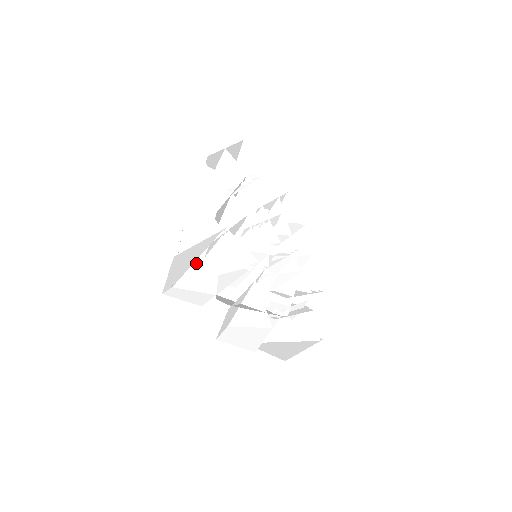
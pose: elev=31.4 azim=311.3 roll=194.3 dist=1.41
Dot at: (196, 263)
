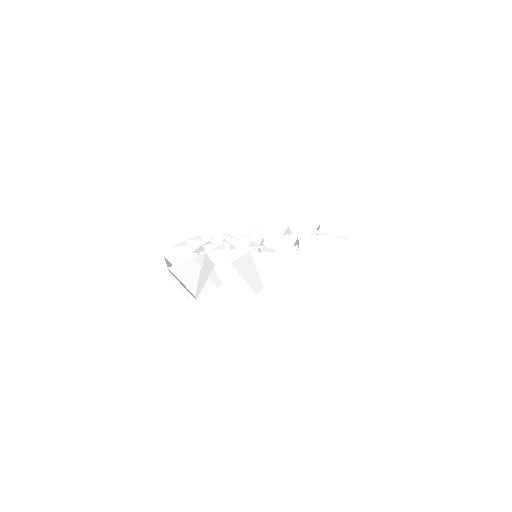
Dot at: (200, 276)
